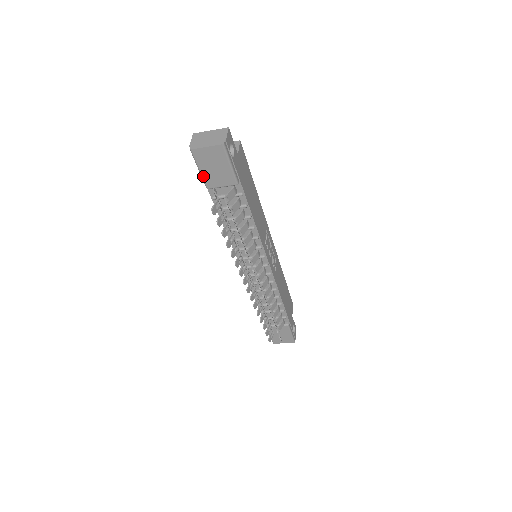
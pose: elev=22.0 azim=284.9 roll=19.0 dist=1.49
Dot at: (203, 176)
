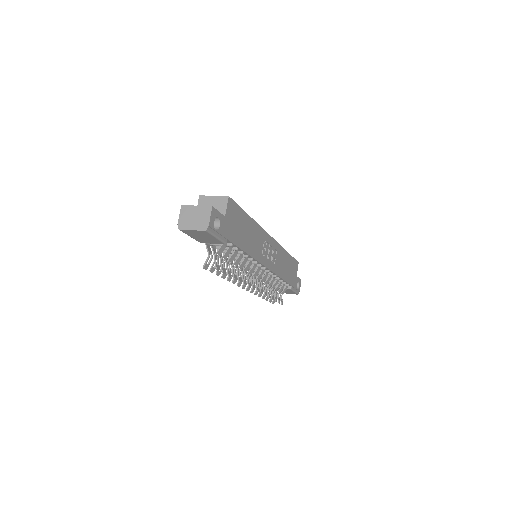
Dot at: (194, 238)
